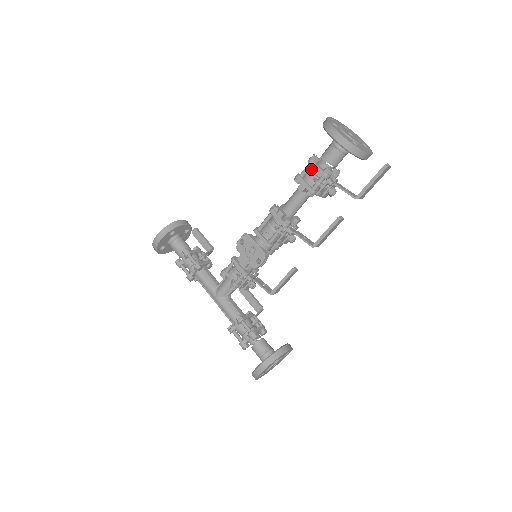
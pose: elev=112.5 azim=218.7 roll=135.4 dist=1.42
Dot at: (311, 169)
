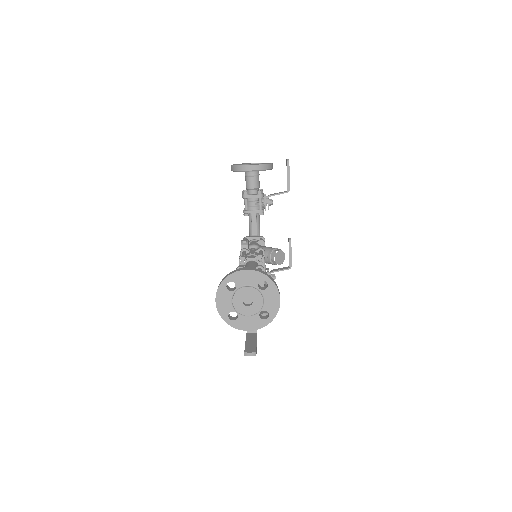
Dot at: occluded
